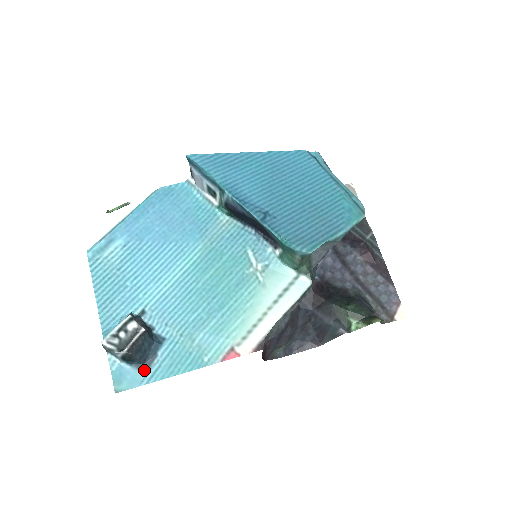
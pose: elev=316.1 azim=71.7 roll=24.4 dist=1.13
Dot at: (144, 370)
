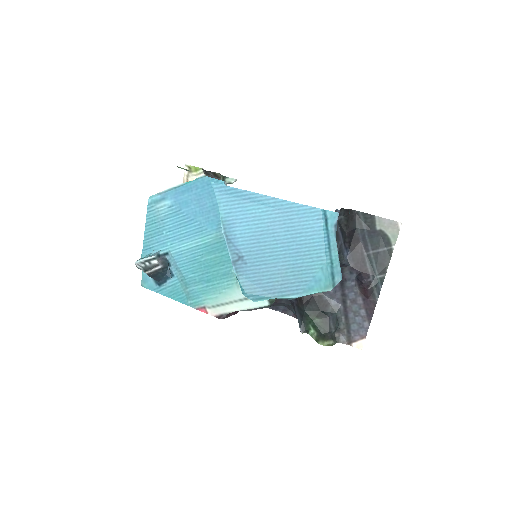
Dot at: (157, 285)
